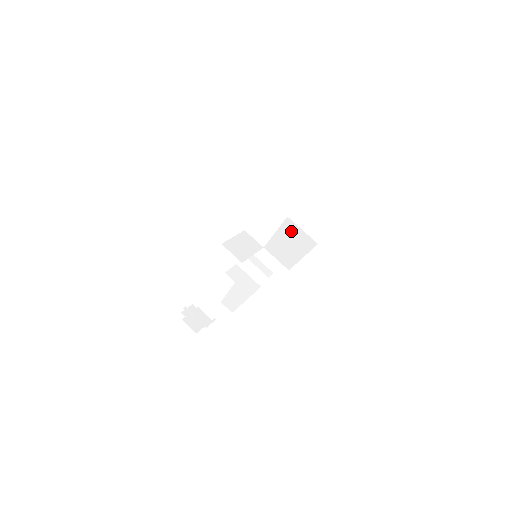
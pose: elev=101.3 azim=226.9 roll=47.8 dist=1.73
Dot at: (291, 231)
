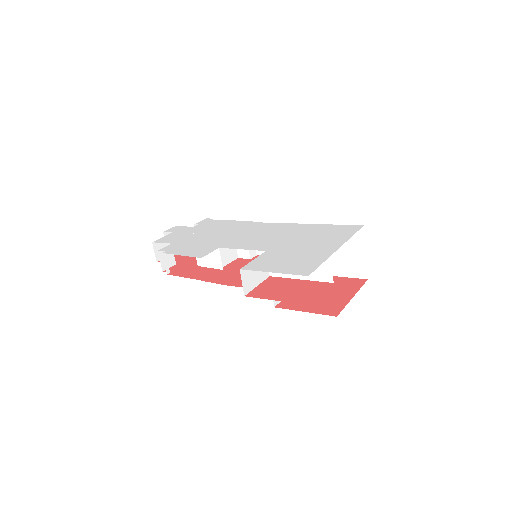
Dot at: occluded
